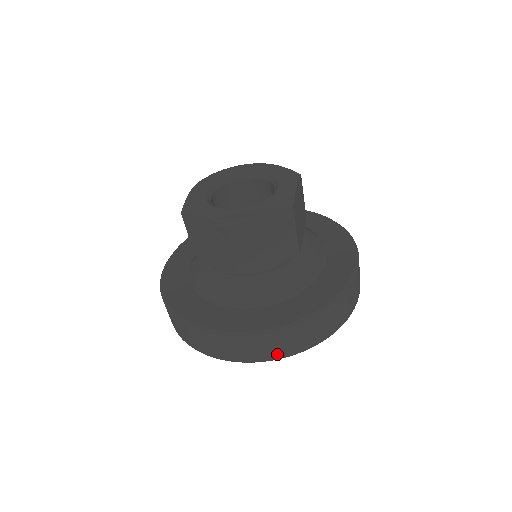
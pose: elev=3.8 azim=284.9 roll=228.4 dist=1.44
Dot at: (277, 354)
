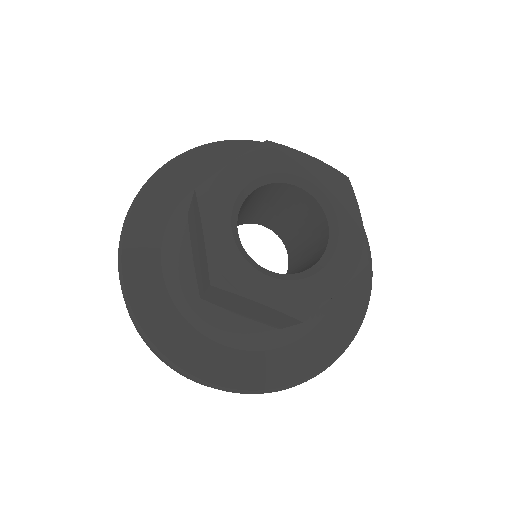
Dot at: occluded
